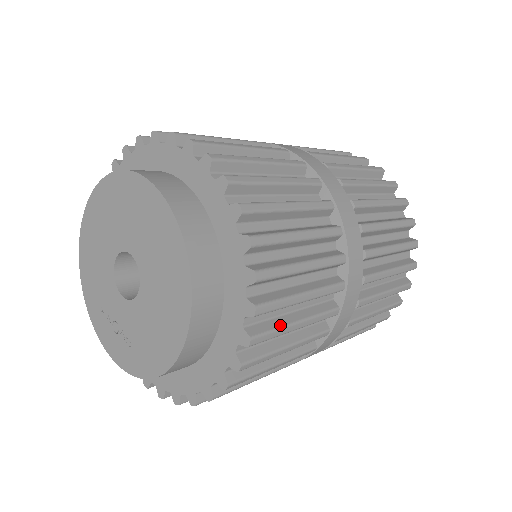
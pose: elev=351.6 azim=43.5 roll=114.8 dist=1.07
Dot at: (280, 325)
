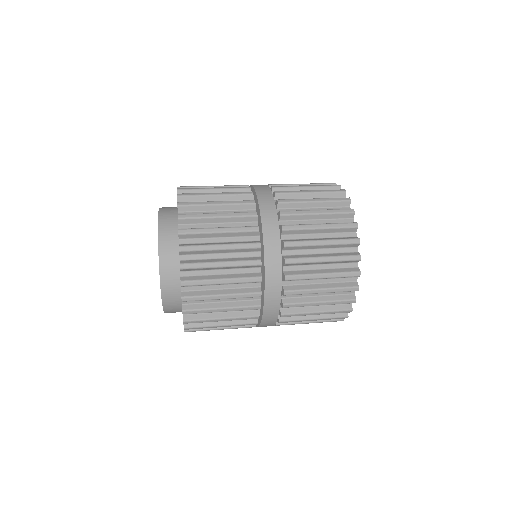
Dot at: (206, 294)
